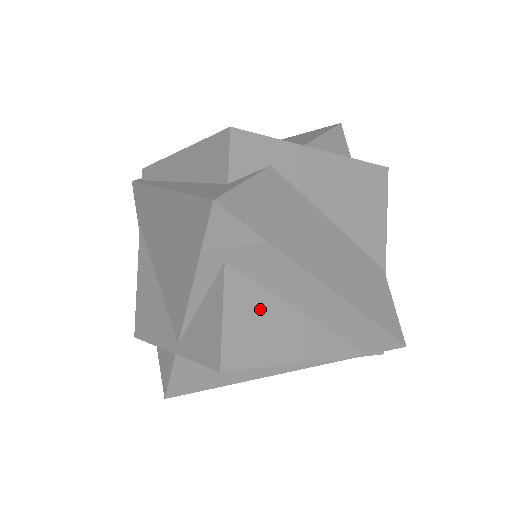
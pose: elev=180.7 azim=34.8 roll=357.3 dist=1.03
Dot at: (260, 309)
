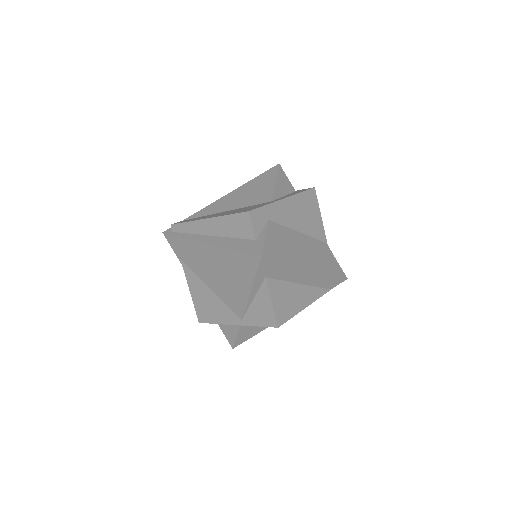
Dot at: (284, 292)
